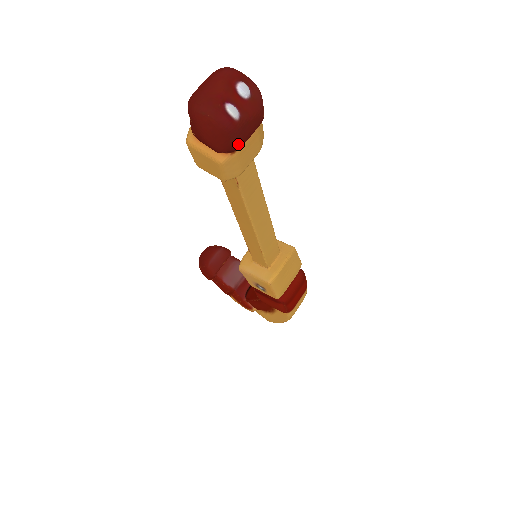
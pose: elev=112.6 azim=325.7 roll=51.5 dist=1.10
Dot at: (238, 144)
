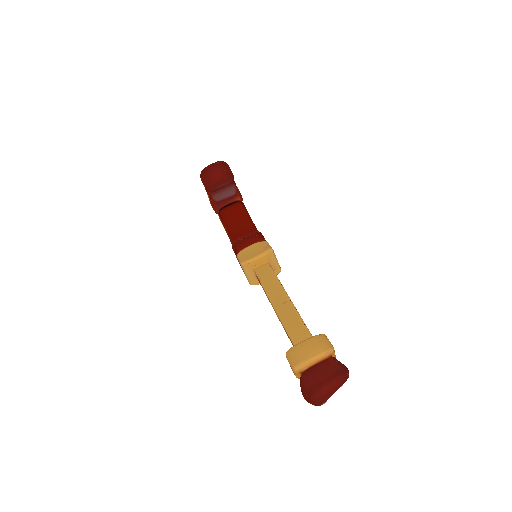
Dot at: occluded
